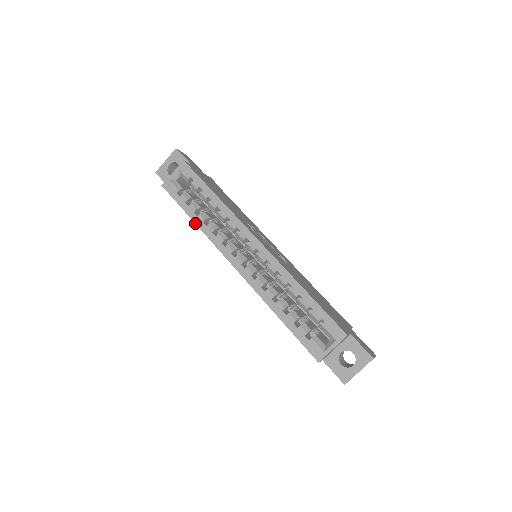
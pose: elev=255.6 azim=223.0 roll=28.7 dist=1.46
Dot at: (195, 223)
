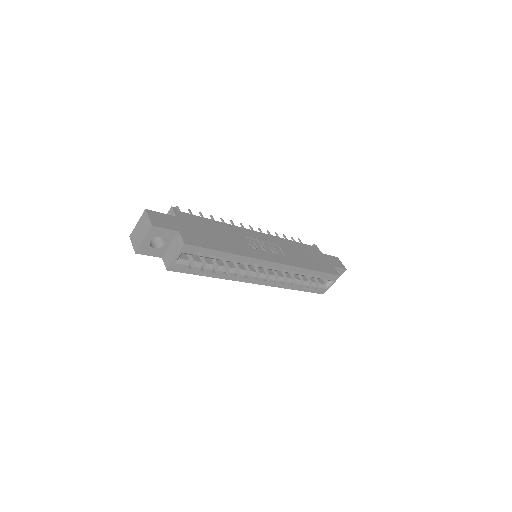
Dot at: occluded
